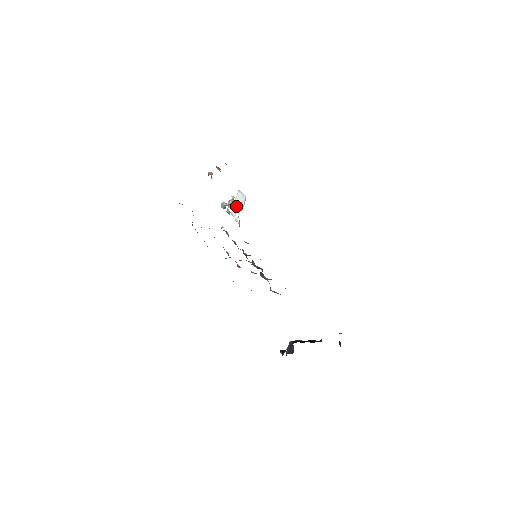
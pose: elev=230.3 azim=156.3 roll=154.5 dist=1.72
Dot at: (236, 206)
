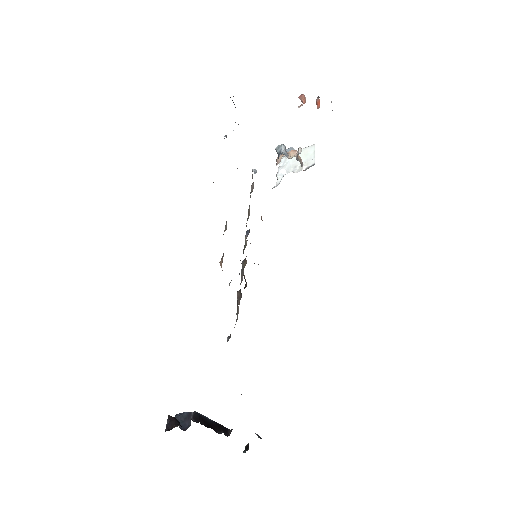
Dot at: (293, 159)
